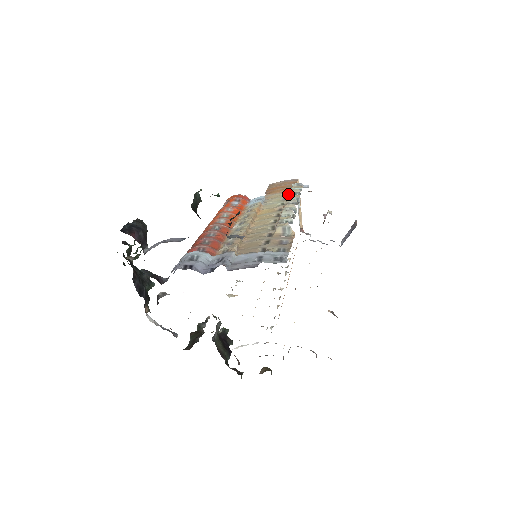
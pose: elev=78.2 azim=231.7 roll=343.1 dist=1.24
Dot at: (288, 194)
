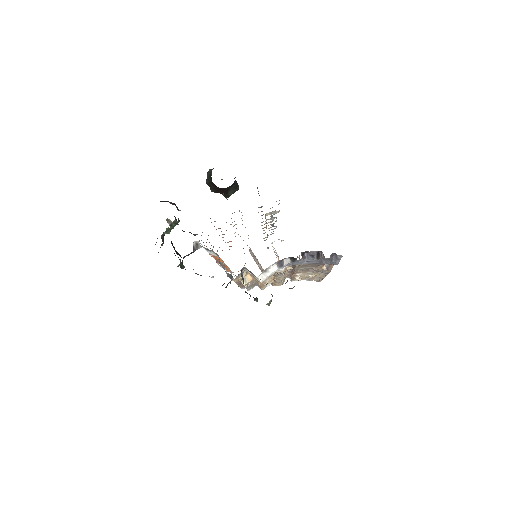
Dot at: (266, 237)
